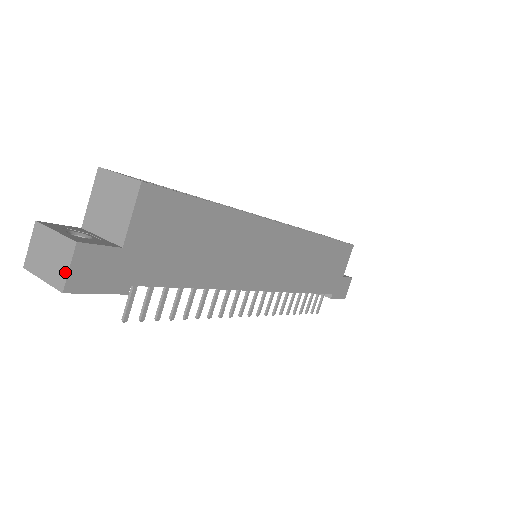
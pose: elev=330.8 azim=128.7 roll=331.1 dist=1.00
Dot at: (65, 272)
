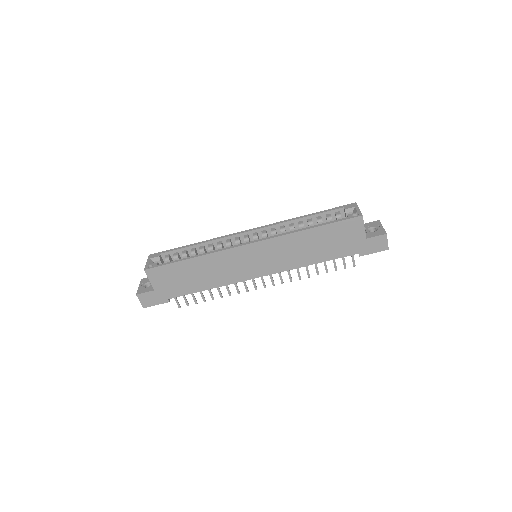
Dot at: (141, 302)
